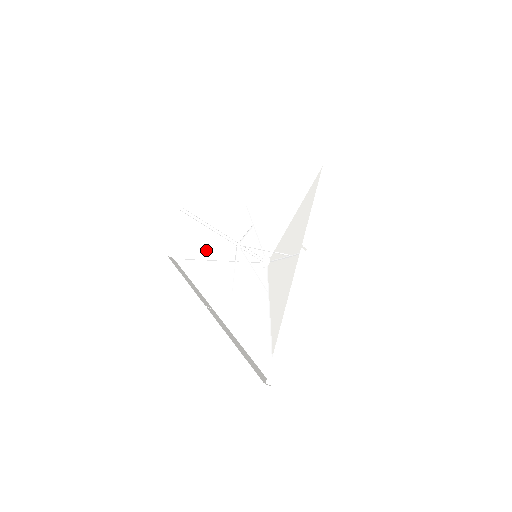
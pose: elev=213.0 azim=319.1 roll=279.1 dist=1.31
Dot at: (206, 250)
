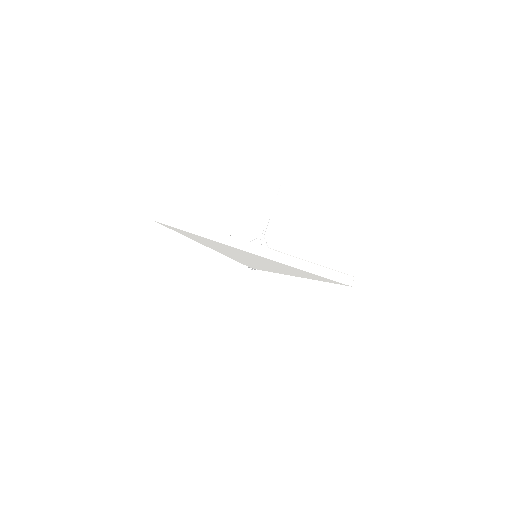
Dot at: occluded
